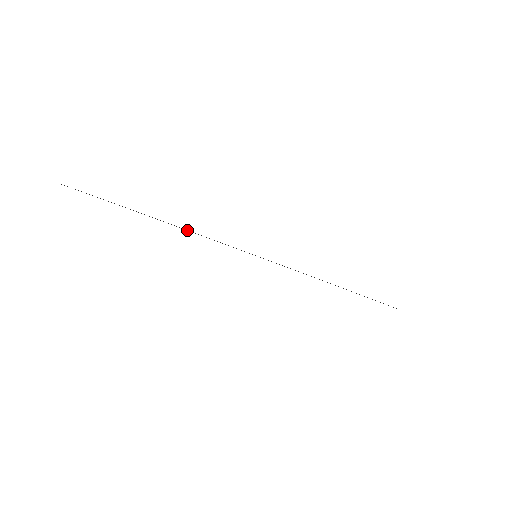
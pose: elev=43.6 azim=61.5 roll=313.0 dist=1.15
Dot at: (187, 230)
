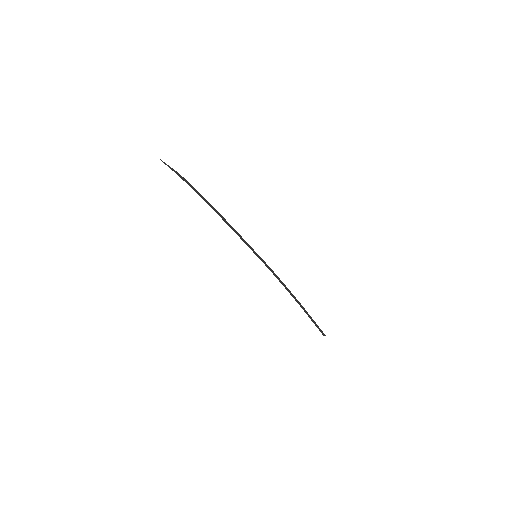
Dot at: (224, 221)
